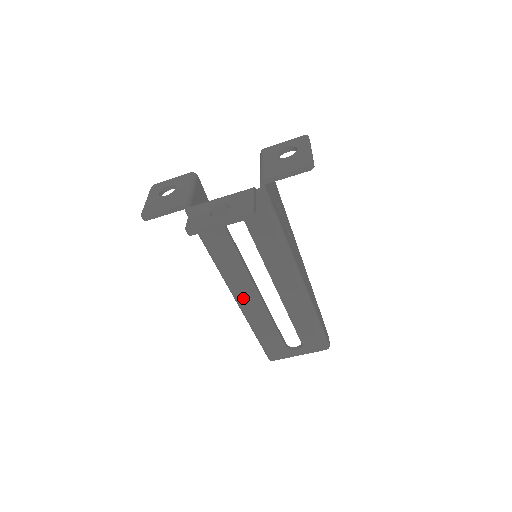
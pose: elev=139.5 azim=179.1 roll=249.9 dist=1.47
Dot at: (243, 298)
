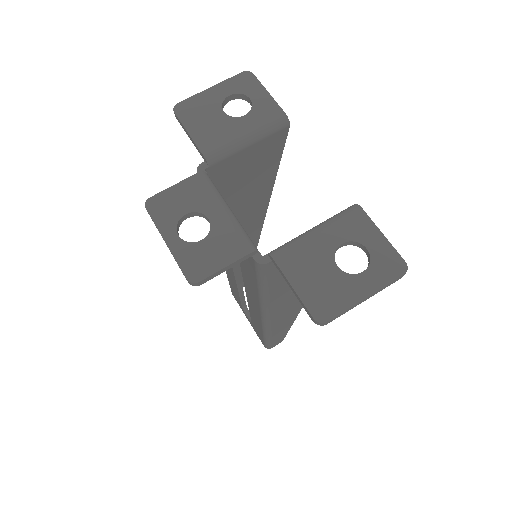
Dot at: occluded
